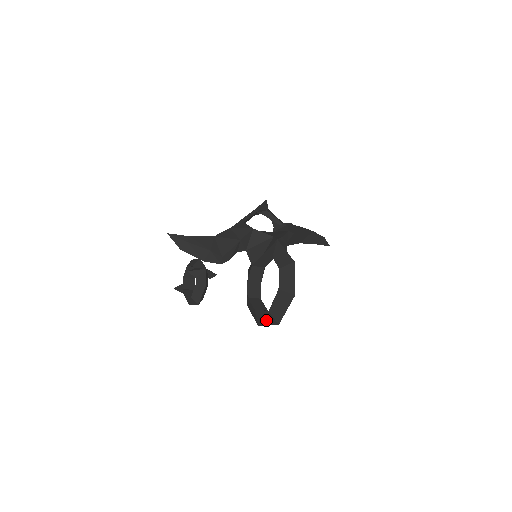
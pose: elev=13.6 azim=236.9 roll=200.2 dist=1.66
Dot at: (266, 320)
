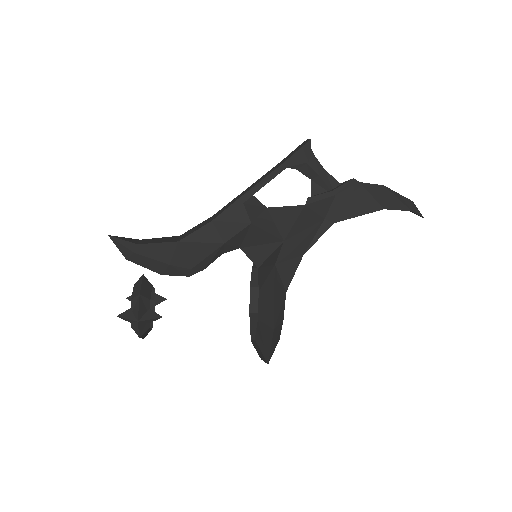
Dot at: occluded
